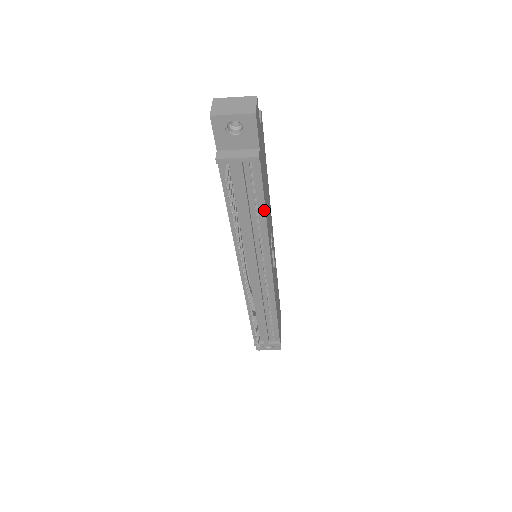
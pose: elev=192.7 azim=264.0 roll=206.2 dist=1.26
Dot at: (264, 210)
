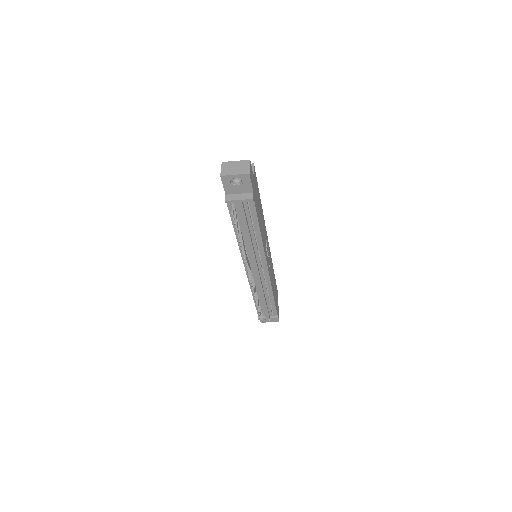
Dot at: (259, 229)
